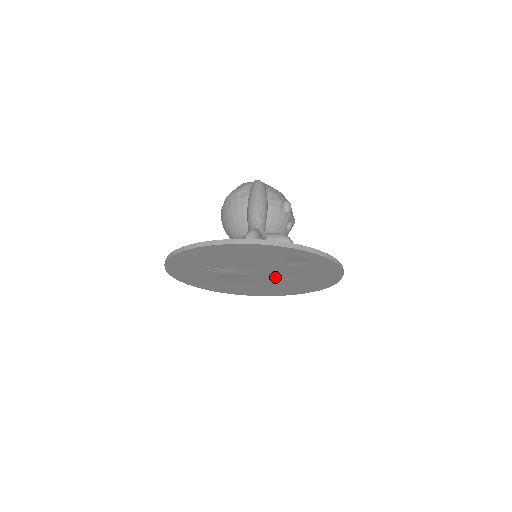
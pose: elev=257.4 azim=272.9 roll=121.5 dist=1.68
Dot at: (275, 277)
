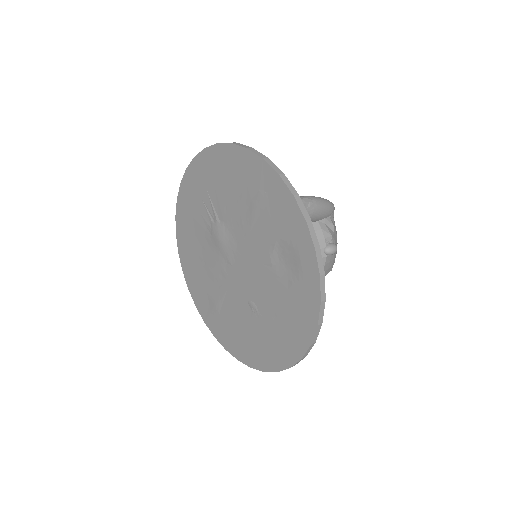
Dot at: (248, 288)
